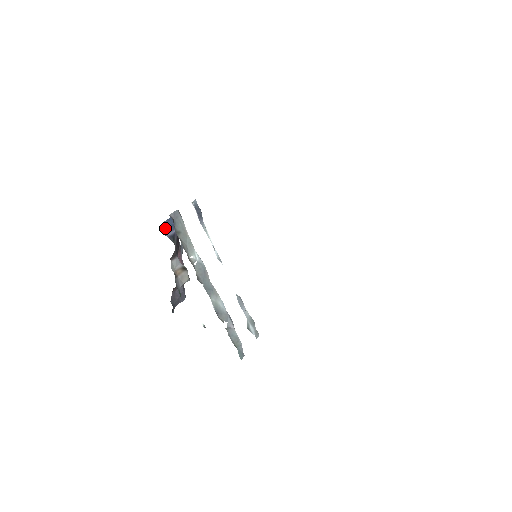
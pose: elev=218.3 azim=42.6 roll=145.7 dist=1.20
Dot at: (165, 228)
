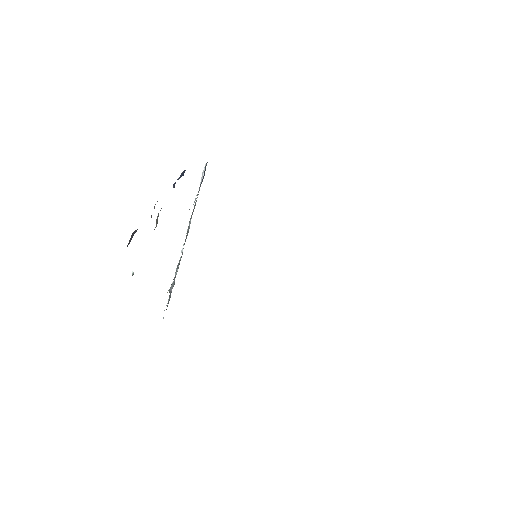
Dot at: occluded
